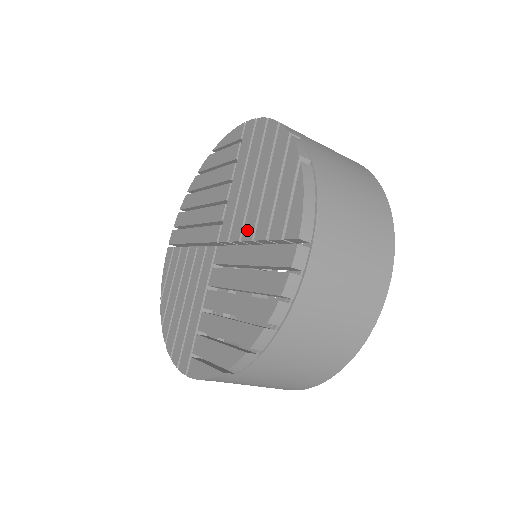
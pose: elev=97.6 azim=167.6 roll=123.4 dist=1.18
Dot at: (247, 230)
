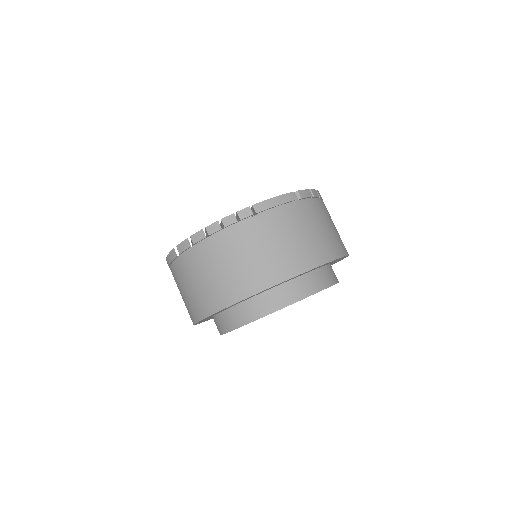
Dot at: occluded
